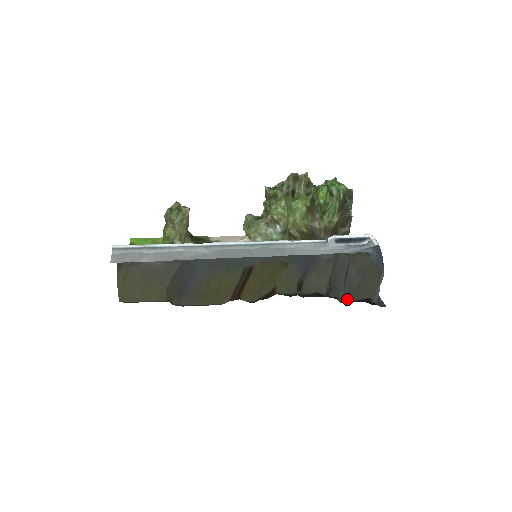
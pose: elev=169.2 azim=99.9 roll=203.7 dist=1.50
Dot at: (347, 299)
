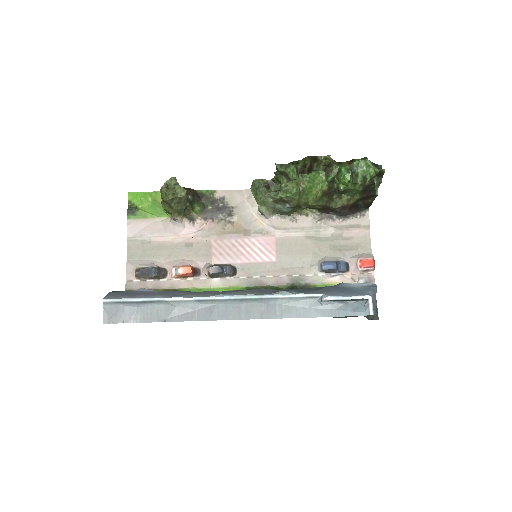
Dot at: (339, 317)
